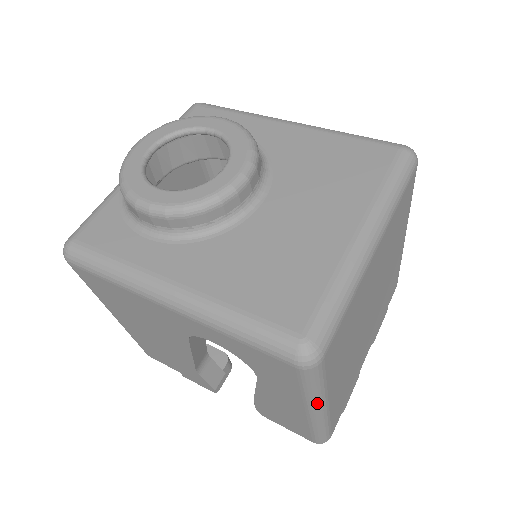
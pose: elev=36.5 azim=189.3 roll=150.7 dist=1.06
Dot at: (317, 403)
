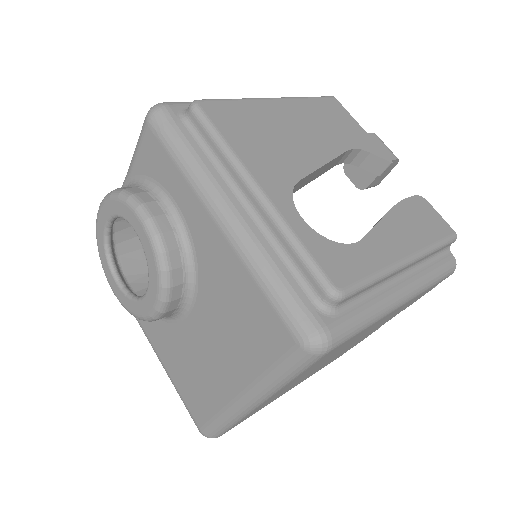
Dot at: occluded
